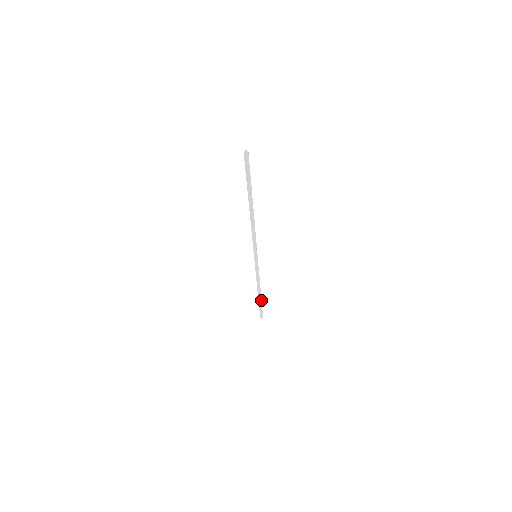
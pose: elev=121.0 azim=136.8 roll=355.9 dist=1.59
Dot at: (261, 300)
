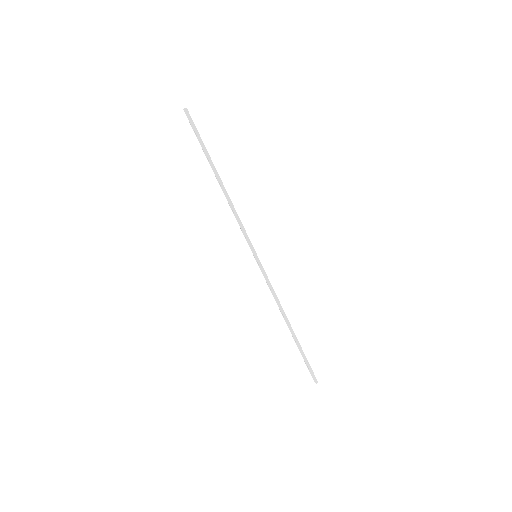
Dot at: (299, 343)
